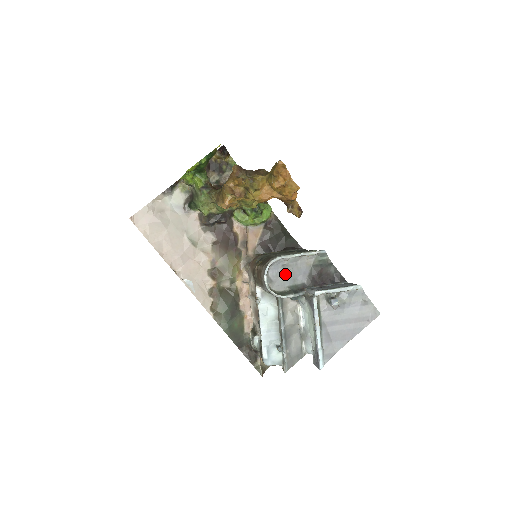
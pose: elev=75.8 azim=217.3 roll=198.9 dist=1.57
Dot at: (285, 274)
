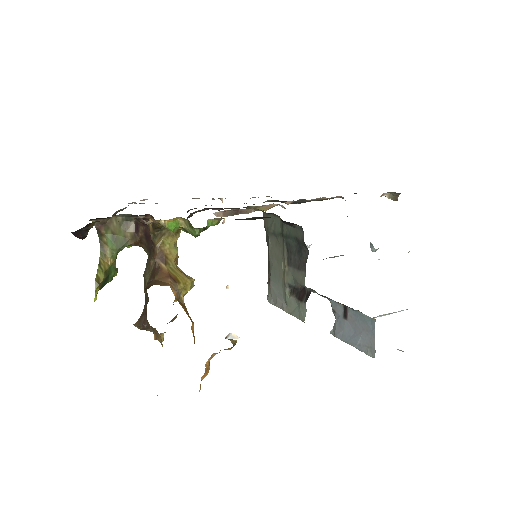
Dot at: occluded
